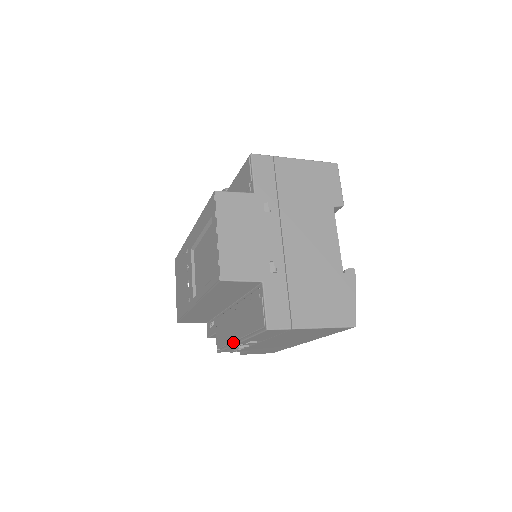
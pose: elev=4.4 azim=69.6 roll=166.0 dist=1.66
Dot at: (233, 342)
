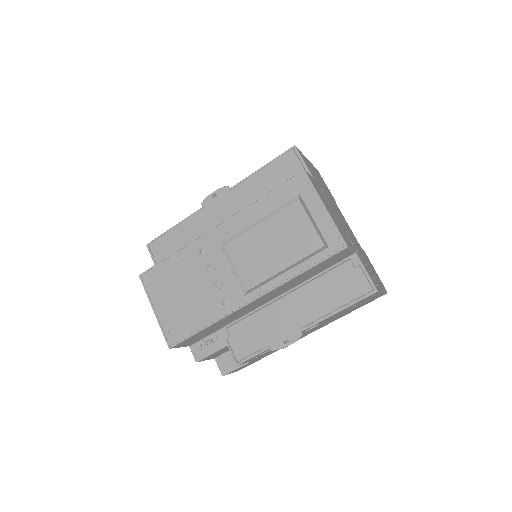
Dot at: (290, 334)
